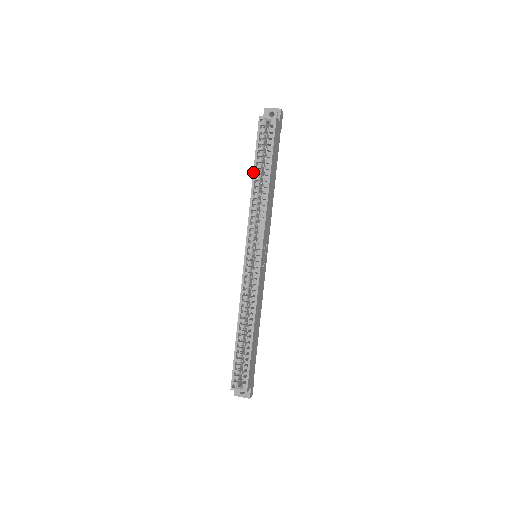
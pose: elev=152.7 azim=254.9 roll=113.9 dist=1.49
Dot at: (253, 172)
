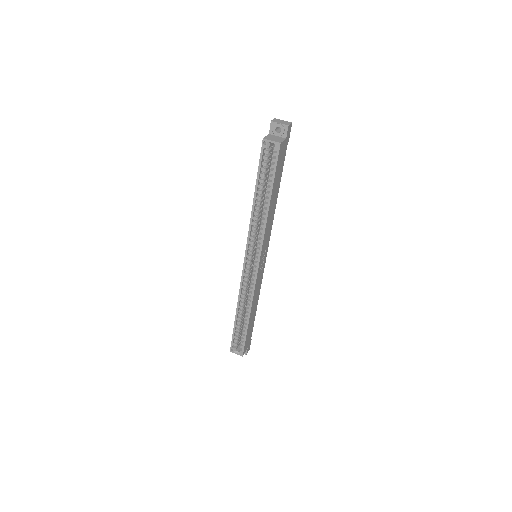
Dot at: (254, 192)
